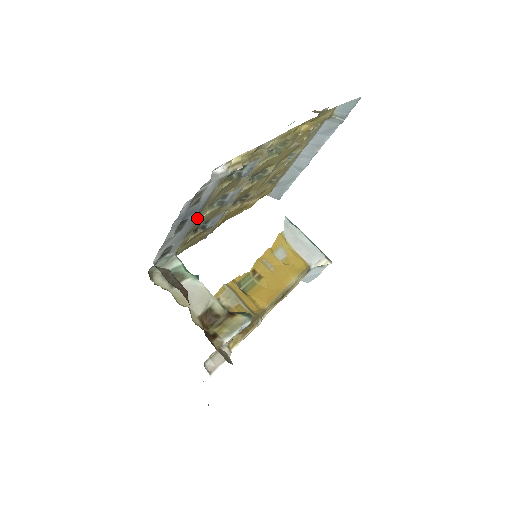
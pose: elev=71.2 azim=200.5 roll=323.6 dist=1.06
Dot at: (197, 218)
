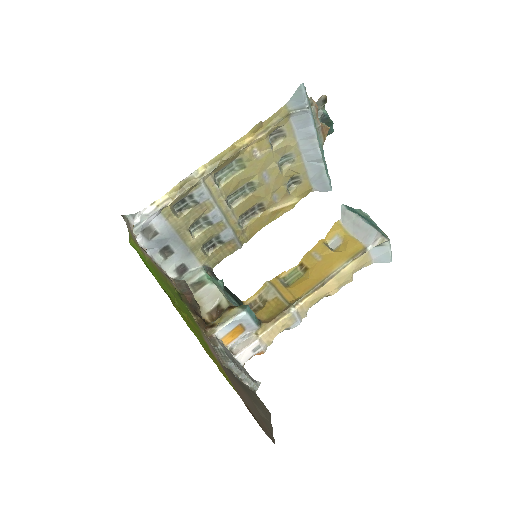
Dot at: (186, 241)
